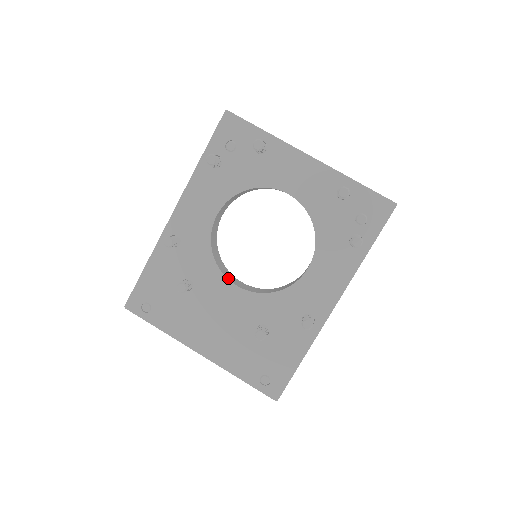
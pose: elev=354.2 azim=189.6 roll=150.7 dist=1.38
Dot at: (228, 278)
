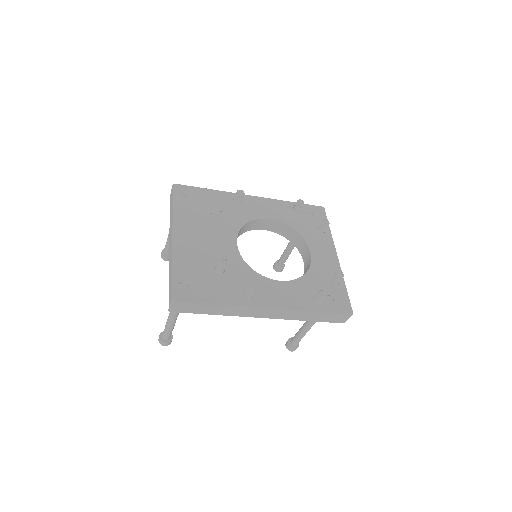
Dot at: occluded
